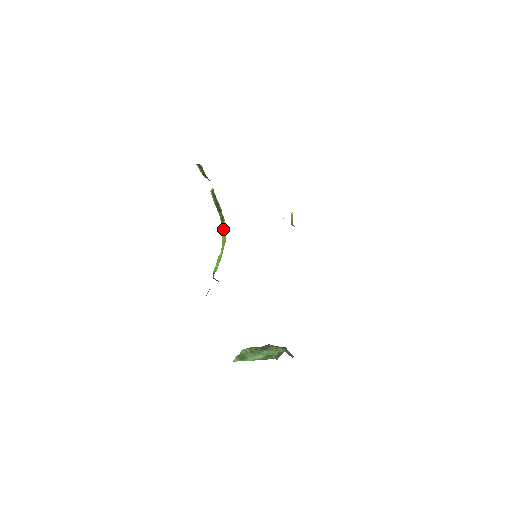
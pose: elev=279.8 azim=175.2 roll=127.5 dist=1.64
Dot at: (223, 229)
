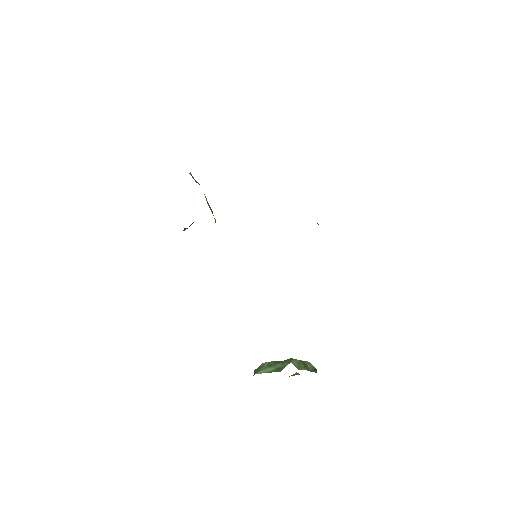
Dot at: occluded
